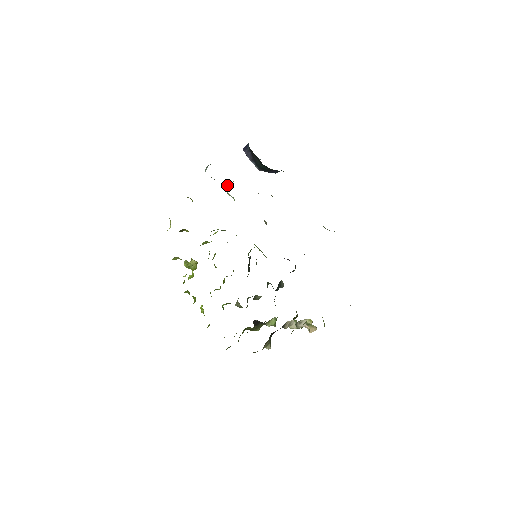
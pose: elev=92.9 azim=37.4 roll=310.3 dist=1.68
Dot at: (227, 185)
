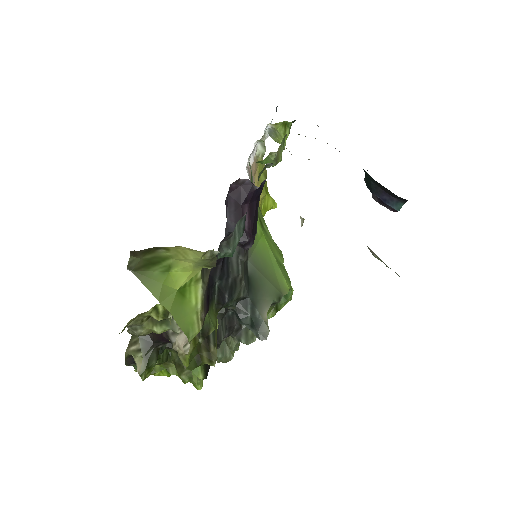
Dot at: occluded
